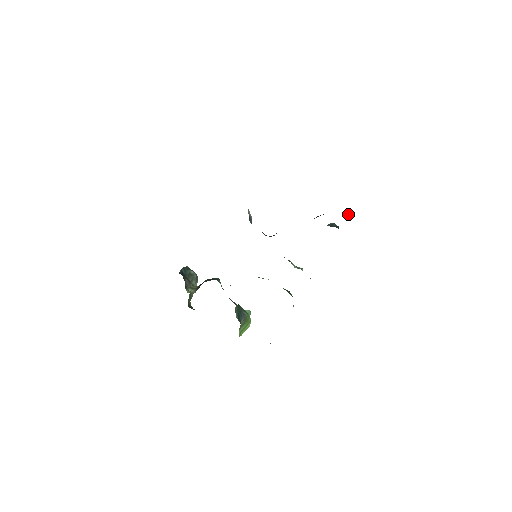
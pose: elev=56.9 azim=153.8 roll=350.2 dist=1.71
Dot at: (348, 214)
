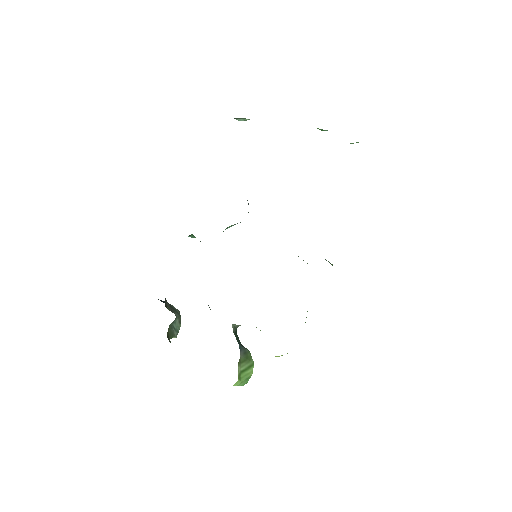
Dot at: occluded
